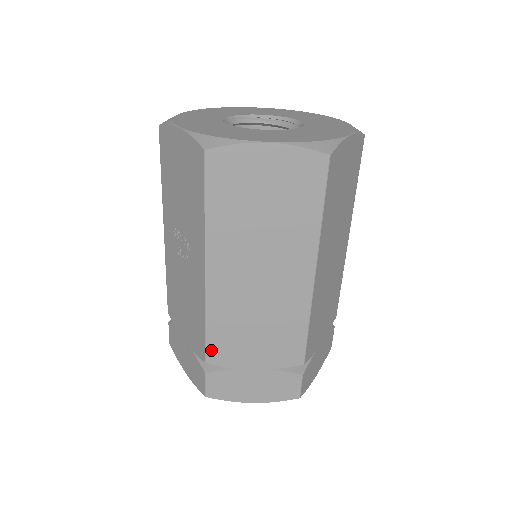
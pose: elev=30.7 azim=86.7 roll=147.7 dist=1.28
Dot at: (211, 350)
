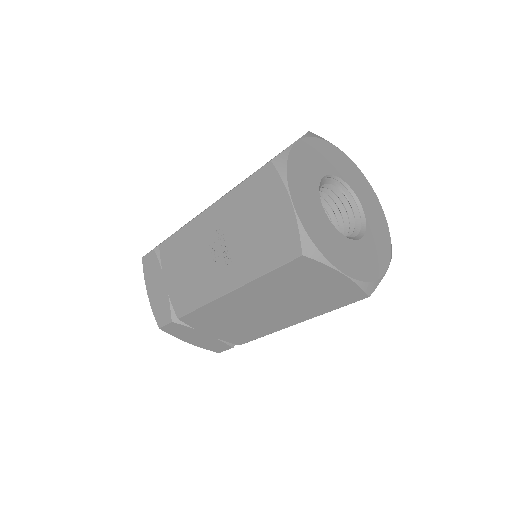
Dot at: (189, 317)
